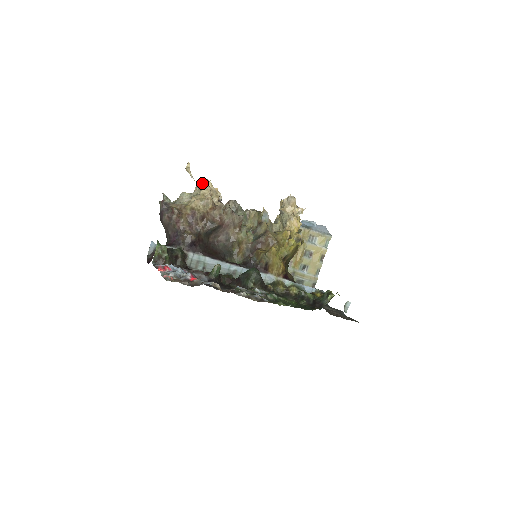
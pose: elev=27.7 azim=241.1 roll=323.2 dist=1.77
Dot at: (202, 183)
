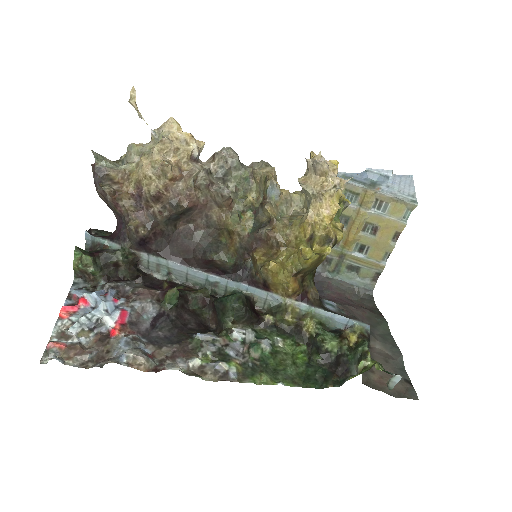
Dot at: (161, 126)
